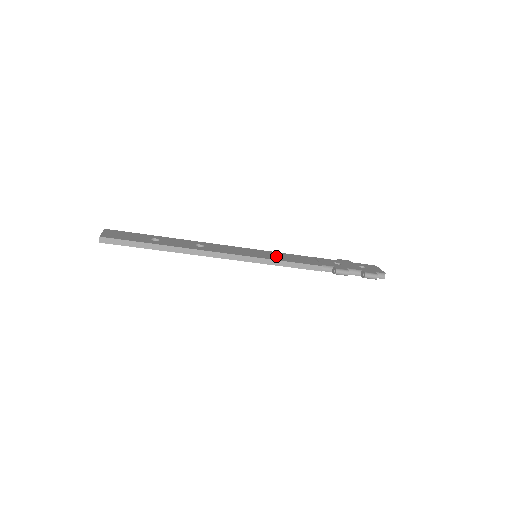
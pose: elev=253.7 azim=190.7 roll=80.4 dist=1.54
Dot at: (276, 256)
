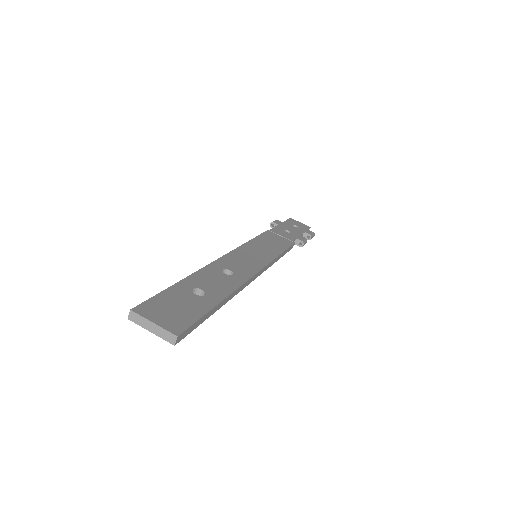
Dot at: (267, 248)
